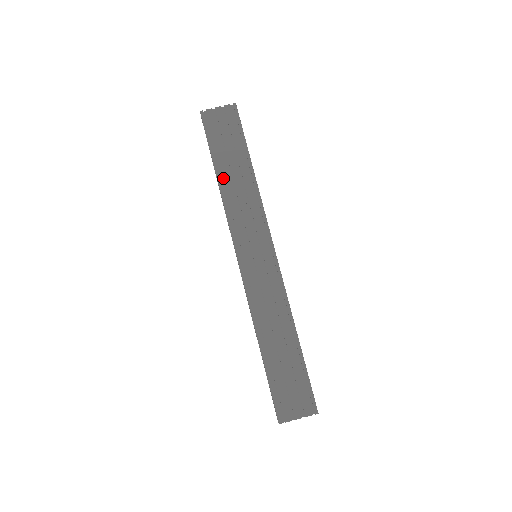
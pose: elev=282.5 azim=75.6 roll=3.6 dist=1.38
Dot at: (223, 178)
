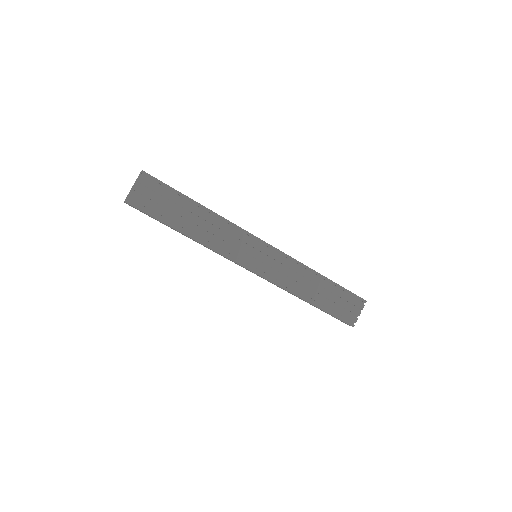
Dot at: (191, 232)
